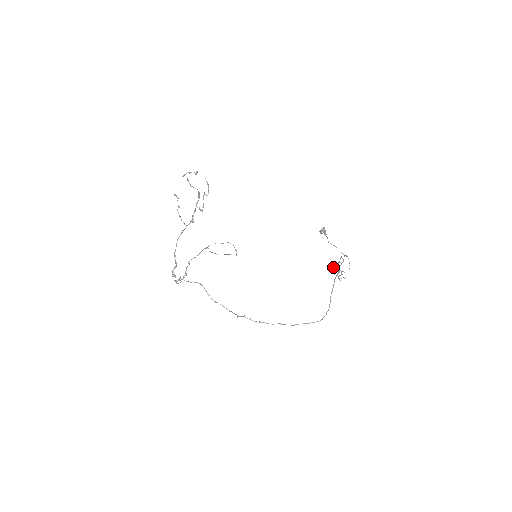
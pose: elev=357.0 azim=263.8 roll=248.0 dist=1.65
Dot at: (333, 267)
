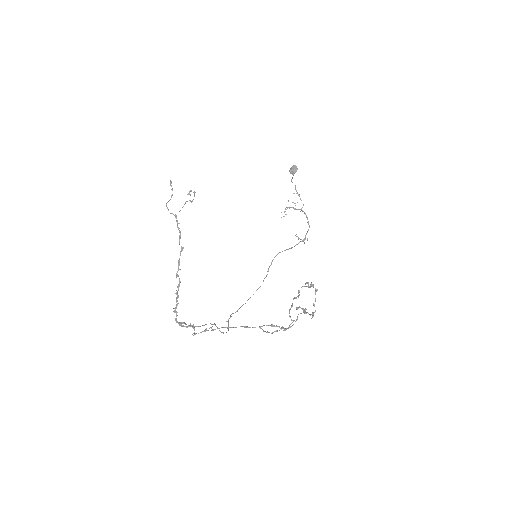
Dot at: (285, 209)
